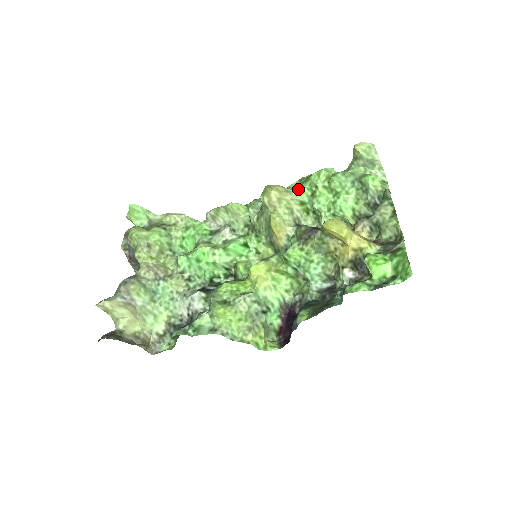
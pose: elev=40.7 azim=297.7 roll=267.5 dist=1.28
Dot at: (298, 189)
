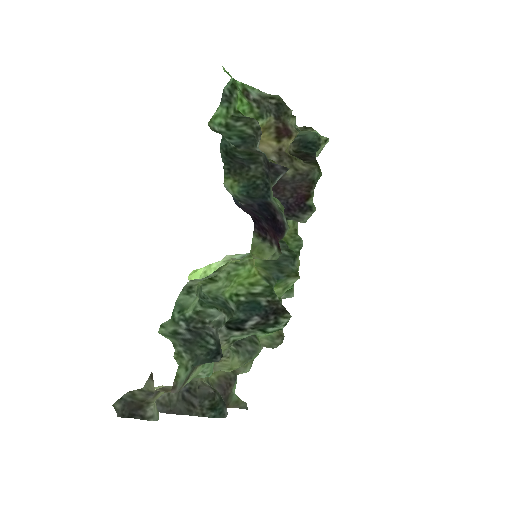
Dot at: (292, 220)
